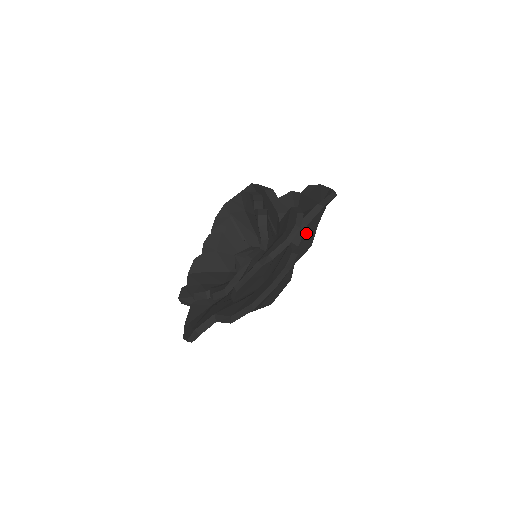
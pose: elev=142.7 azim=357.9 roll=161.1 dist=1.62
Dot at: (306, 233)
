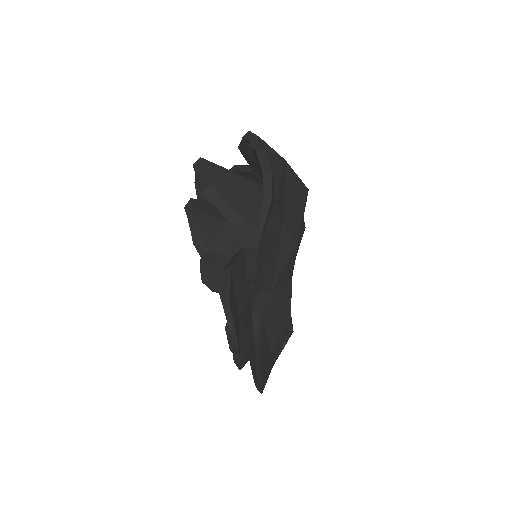
Dot at: (267, 271)
